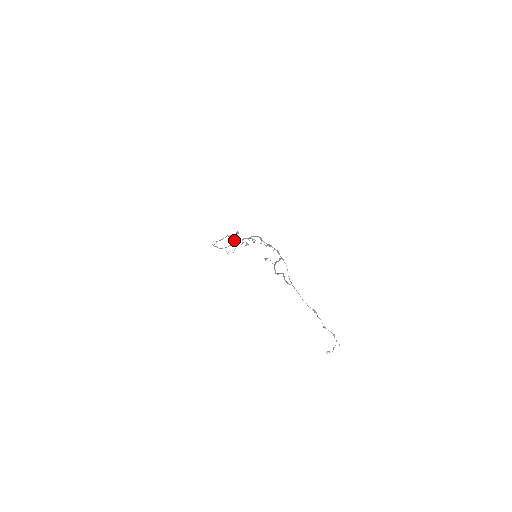
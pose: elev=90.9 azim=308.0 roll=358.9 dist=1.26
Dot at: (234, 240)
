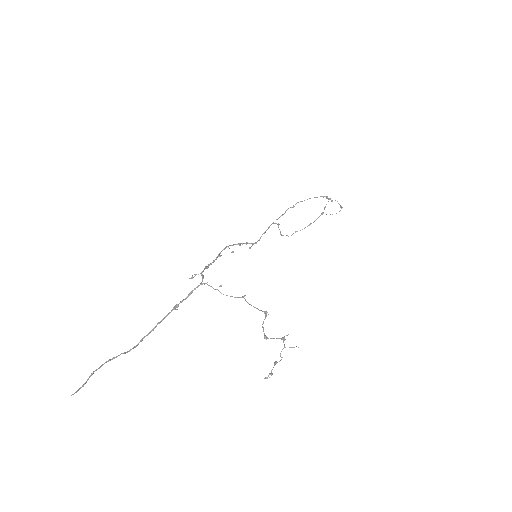
Dot at: (257, 241)
